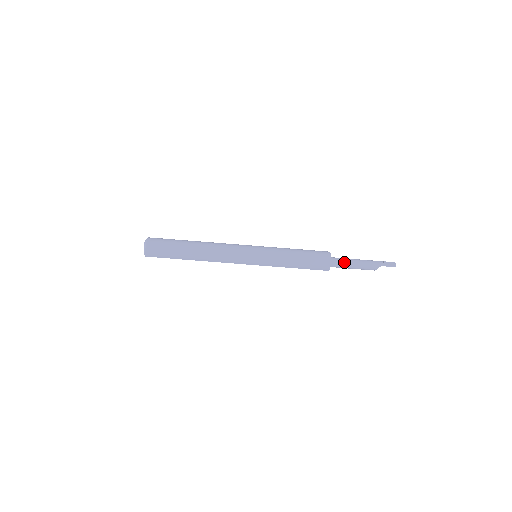
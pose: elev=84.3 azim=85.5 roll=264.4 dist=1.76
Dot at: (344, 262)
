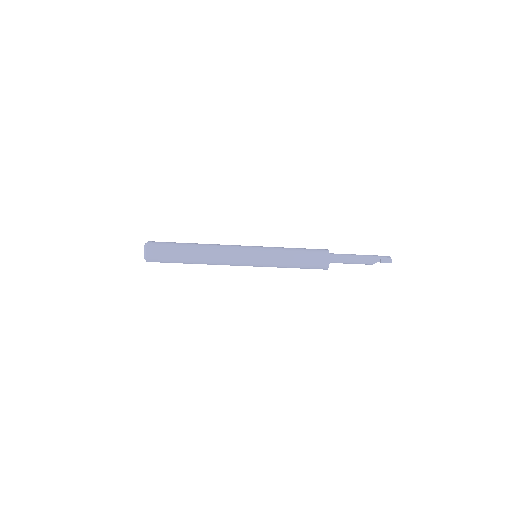
Dot at: (342, 259)
